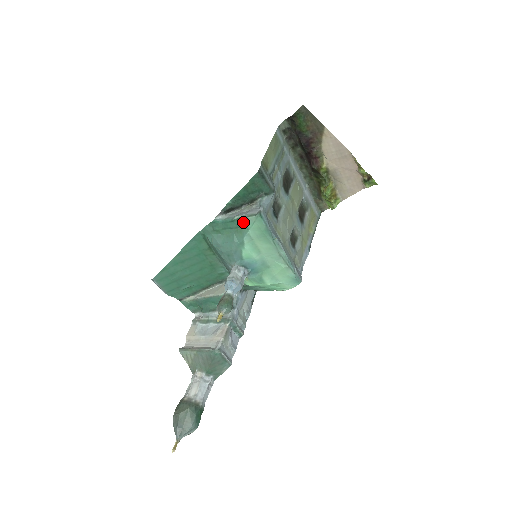
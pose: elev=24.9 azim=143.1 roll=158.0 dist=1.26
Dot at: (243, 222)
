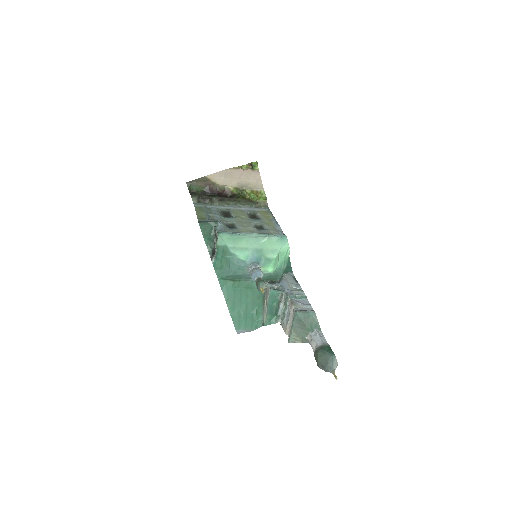
Dot at: (220, 246)
